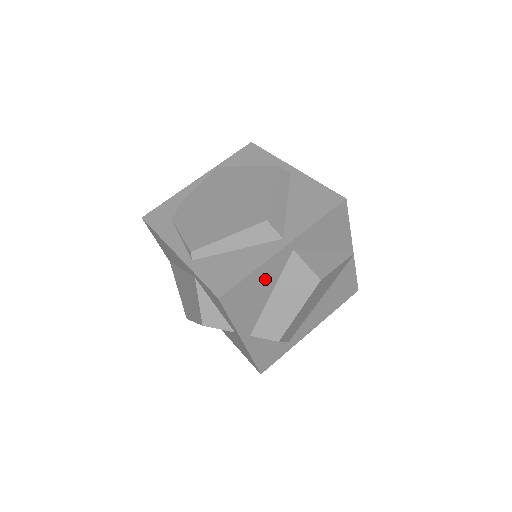
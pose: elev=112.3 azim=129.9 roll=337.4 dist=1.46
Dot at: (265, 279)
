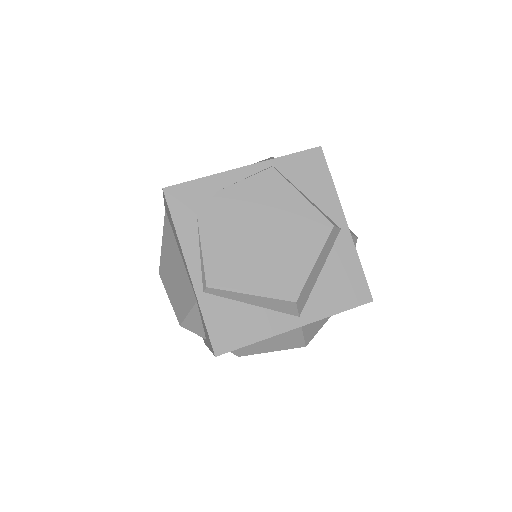
Dot at: occluded
